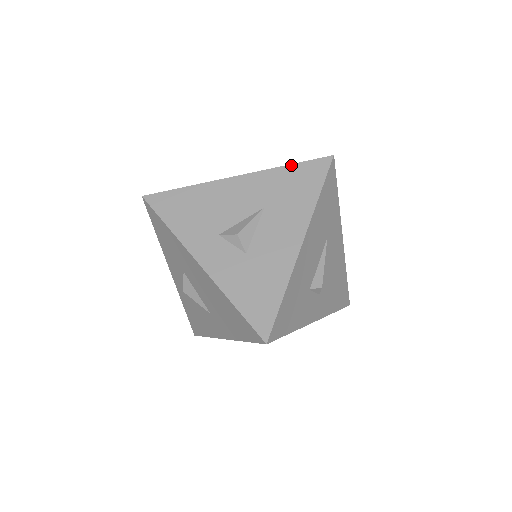
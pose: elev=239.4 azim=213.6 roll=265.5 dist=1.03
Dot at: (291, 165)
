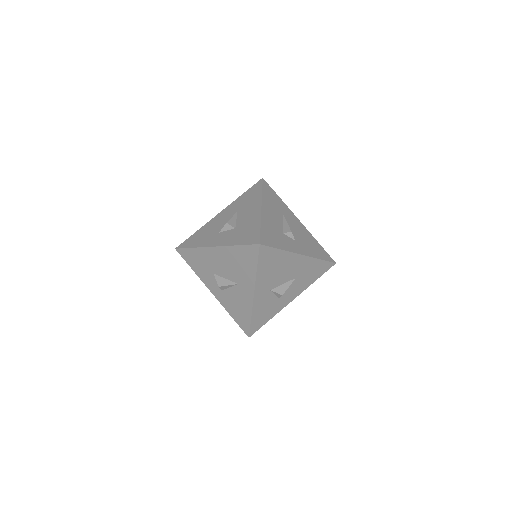
Dot at: (244, 193)
